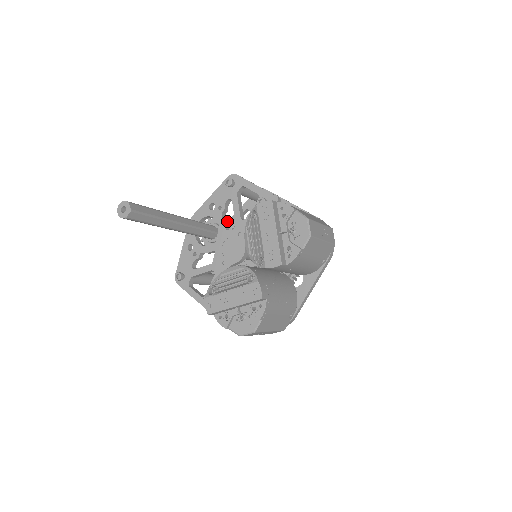
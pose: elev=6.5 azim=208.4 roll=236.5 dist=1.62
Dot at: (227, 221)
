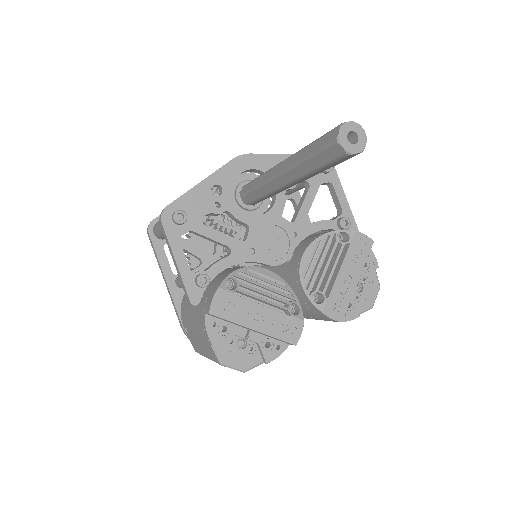
Dot at: occluded
